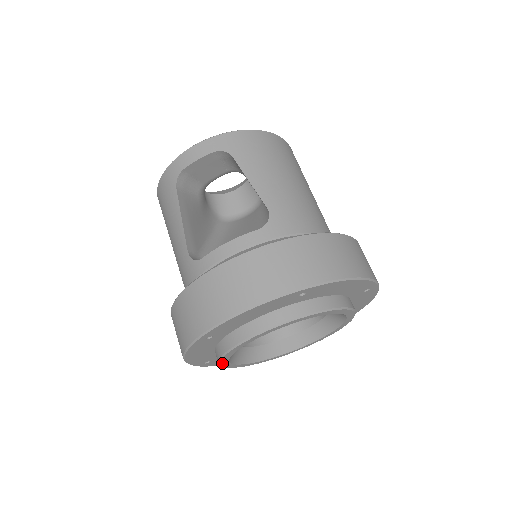
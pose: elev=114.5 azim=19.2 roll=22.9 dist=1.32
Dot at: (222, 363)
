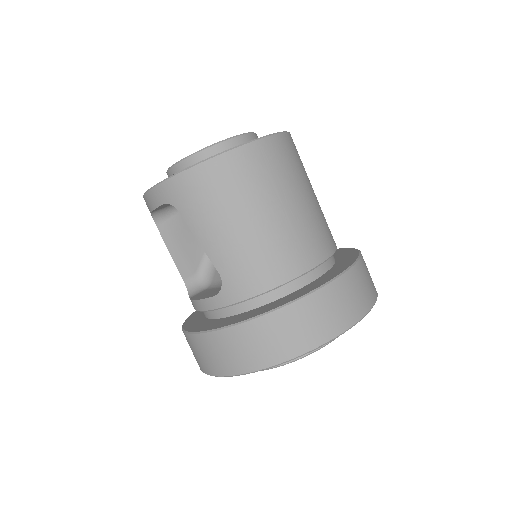
Dot at: occluded
